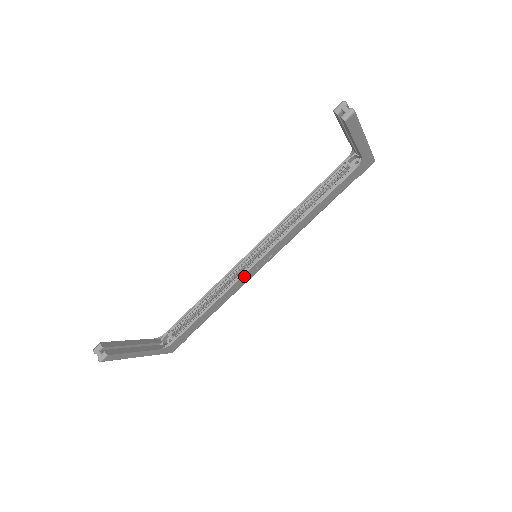
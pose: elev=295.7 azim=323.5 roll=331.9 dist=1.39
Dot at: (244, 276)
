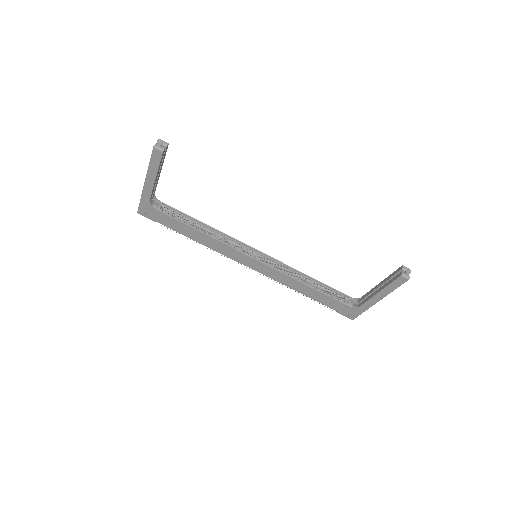
Dot at: (237, 252)
